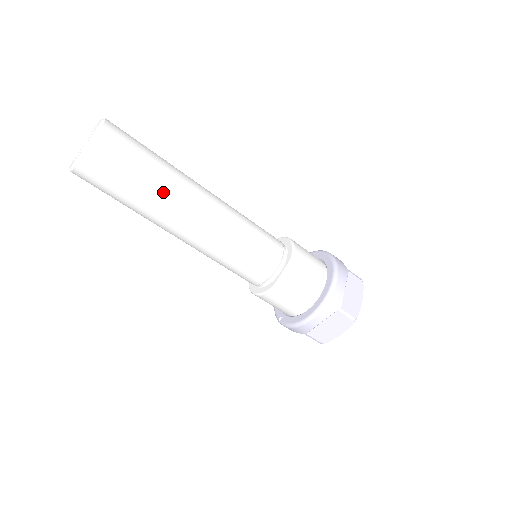
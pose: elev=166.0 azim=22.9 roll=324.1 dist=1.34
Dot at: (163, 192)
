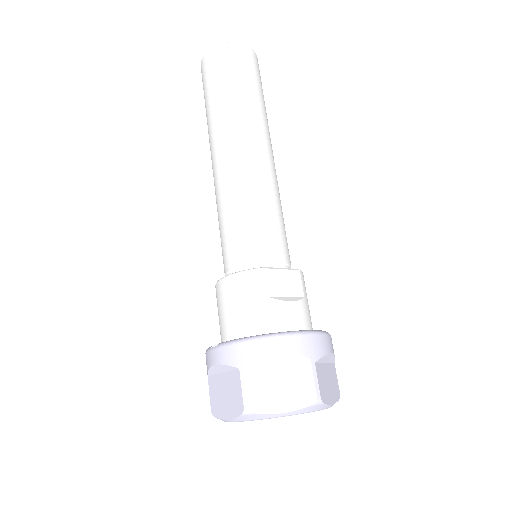
Dot at: (255, 110)
